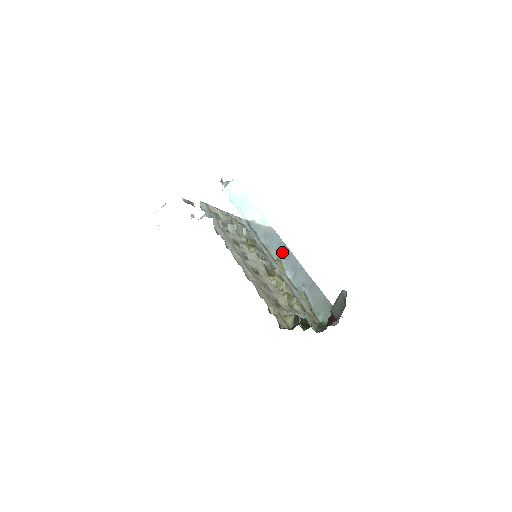
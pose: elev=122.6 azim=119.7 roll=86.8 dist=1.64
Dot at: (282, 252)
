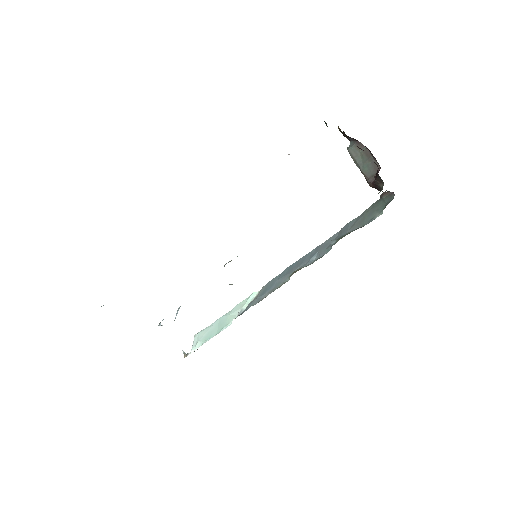
Dot at: (288, 272)
